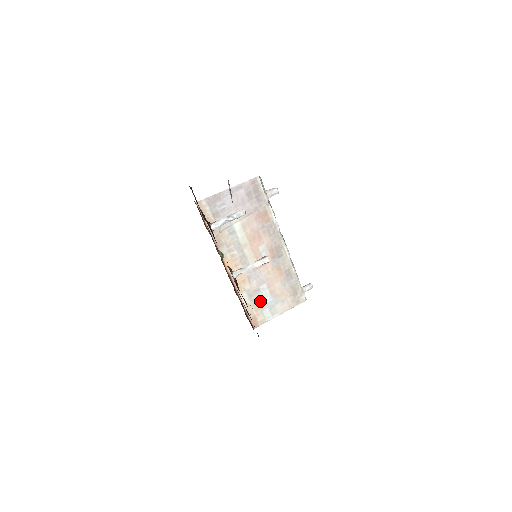
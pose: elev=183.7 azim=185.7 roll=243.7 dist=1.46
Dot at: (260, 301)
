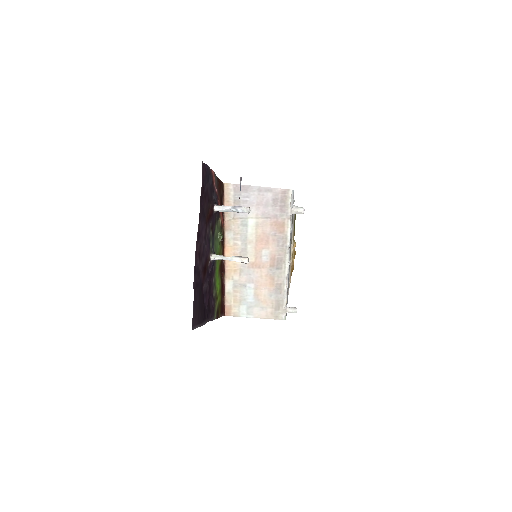
Dot at: (242, 296)
